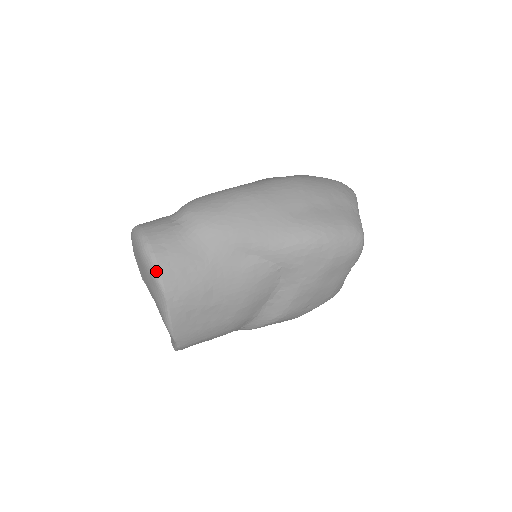
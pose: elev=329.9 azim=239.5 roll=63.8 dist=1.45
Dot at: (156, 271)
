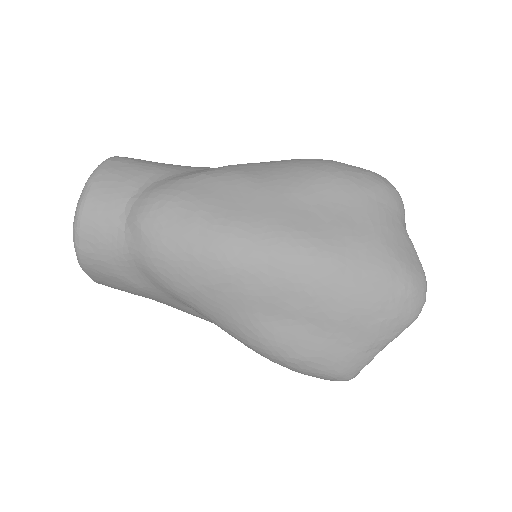
Dot at: (79, 263)
